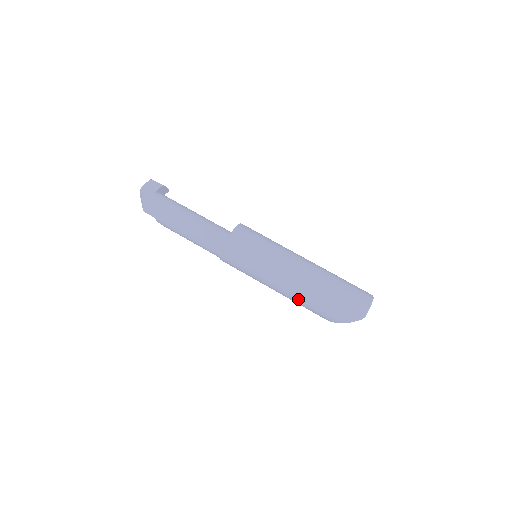
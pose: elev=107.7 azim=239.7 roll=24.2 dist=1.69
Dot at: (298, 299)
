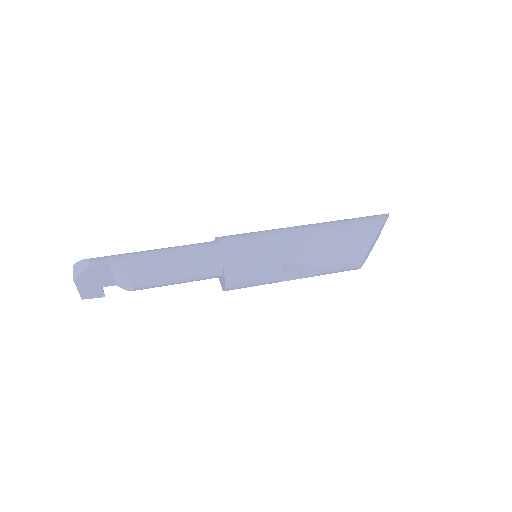
Dot at: (330, 232)
